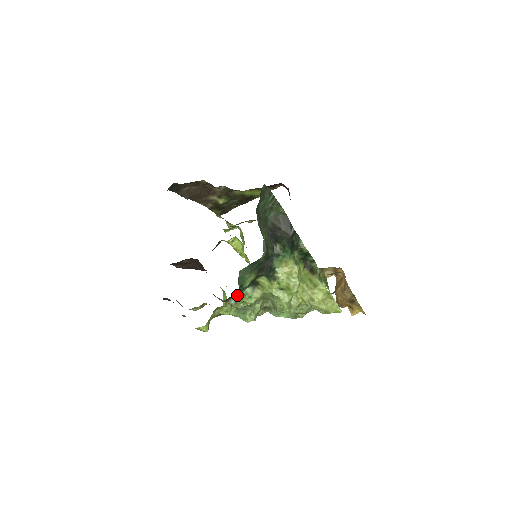
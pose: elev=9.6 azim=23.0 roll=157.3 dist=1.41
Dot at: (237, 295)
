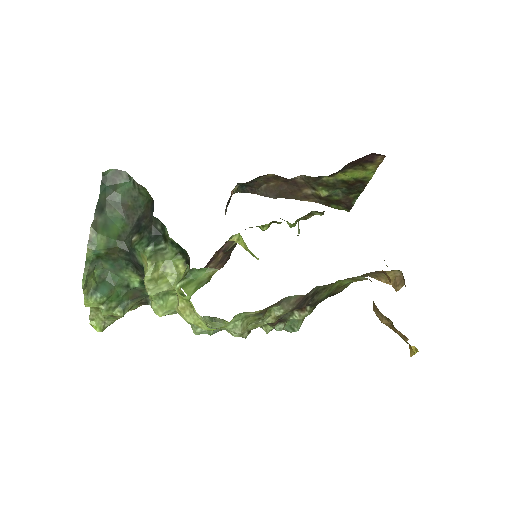
Dot at: occluded
